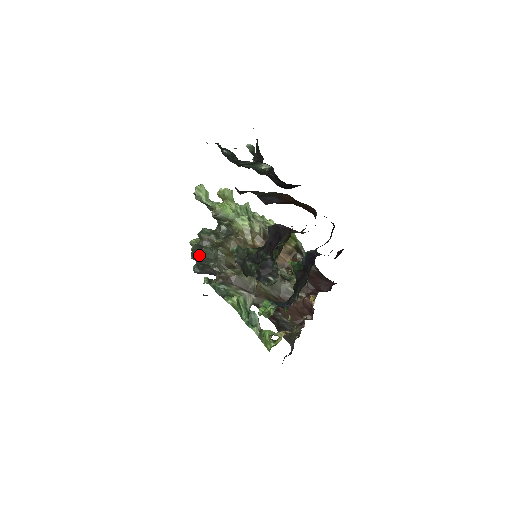
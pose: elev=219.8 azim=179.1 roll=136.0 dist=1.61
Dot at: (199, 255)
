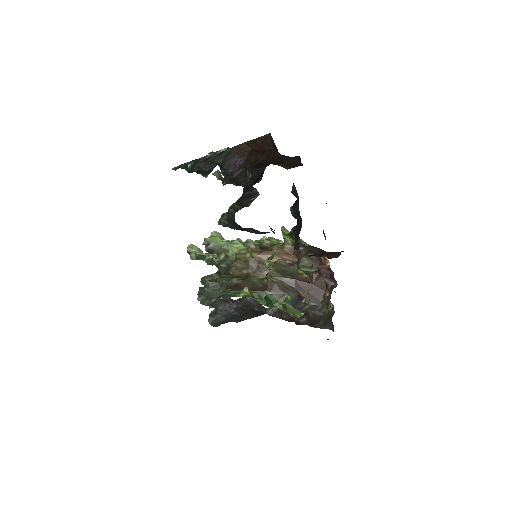
Dot at: (205, 290)
